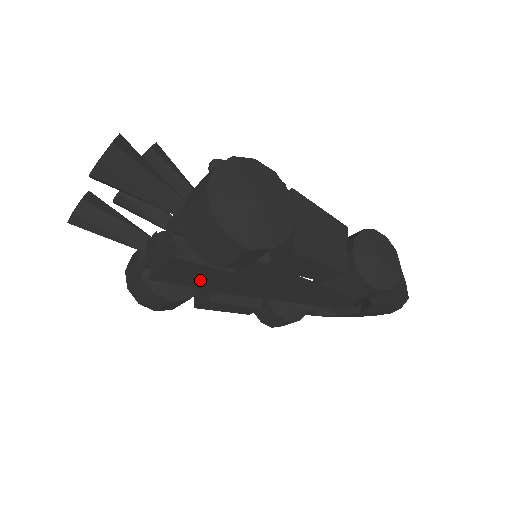
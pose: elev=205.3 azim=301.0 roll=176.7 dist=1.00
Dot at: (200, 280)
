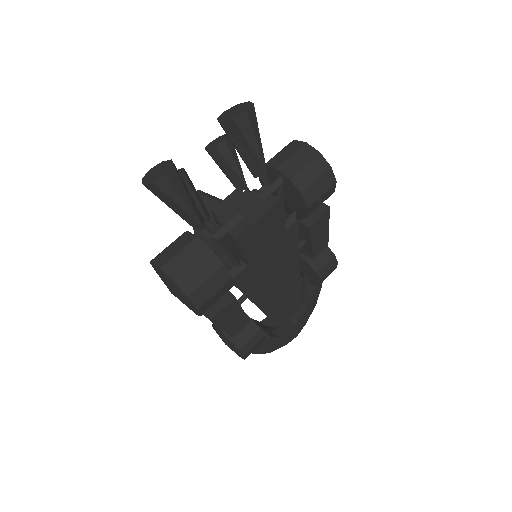
Dot at: (261, 247)
